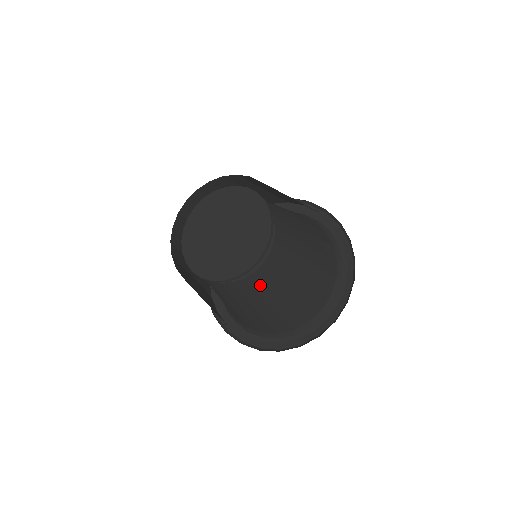
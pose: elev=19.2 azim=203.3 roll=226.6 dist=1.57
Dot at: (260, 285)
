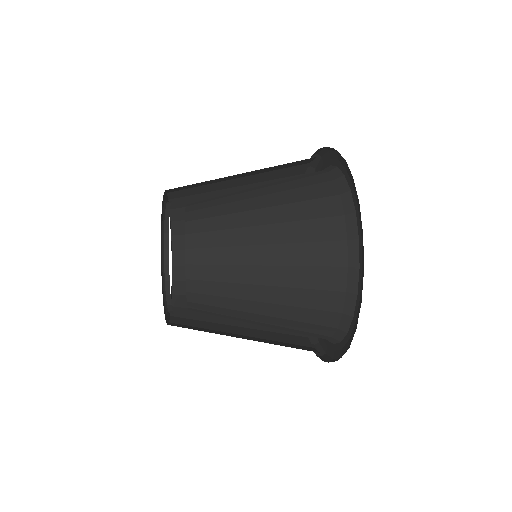
Dot at: (212, 308)
